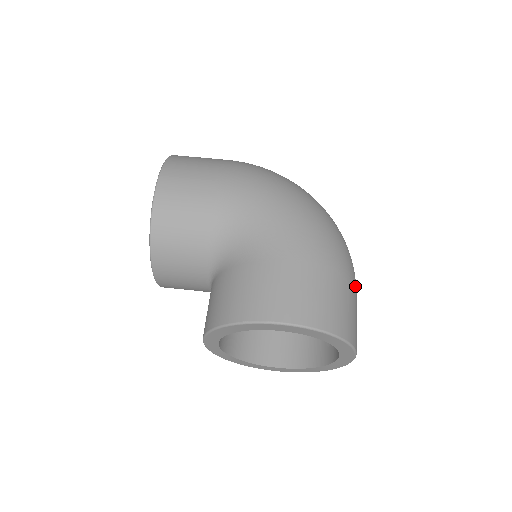
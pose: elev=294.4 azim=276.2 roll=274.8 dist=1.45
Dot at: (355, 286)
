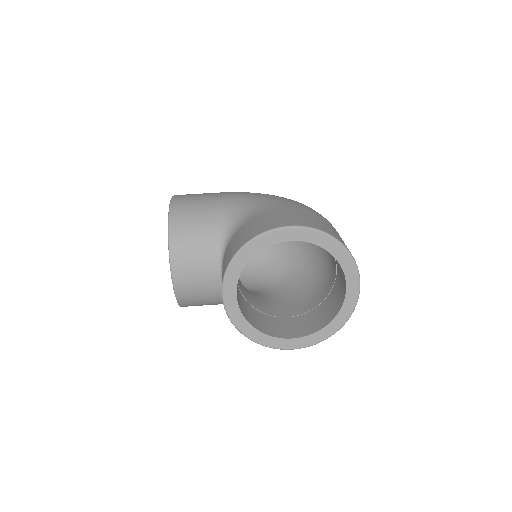
Dot at: occluded
